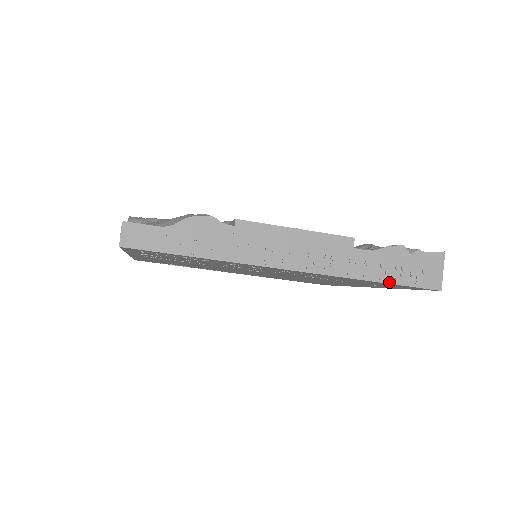
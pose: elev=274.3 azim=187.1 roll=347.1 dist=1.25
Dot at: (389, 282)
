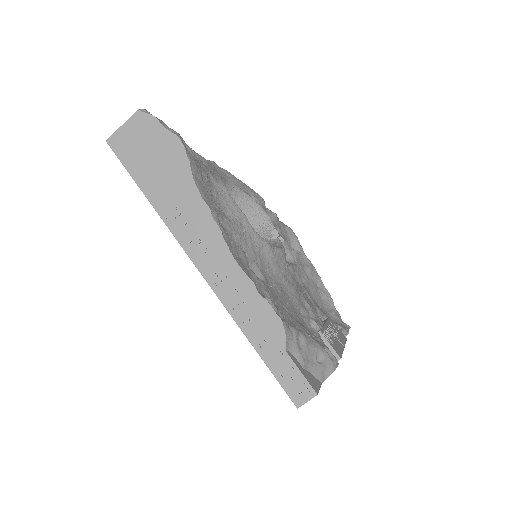
Dot at: occluded
